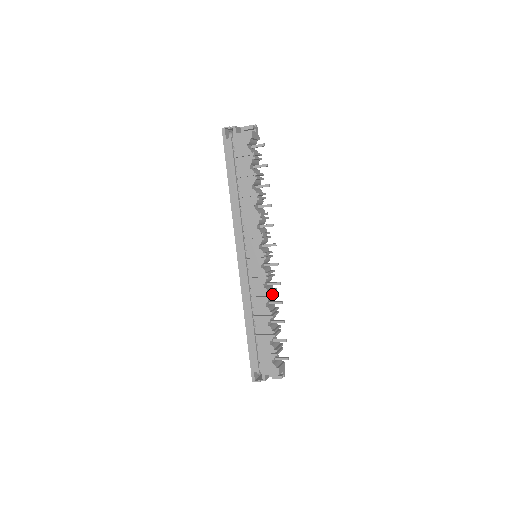
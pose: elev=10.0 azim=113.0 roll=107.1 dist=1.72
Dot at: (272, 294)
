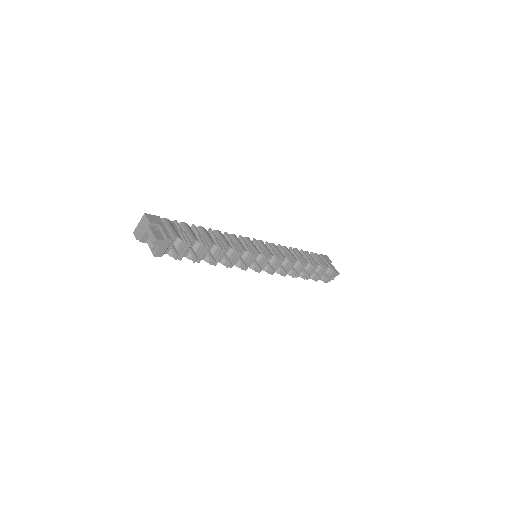
Dot at: (287, 270)
